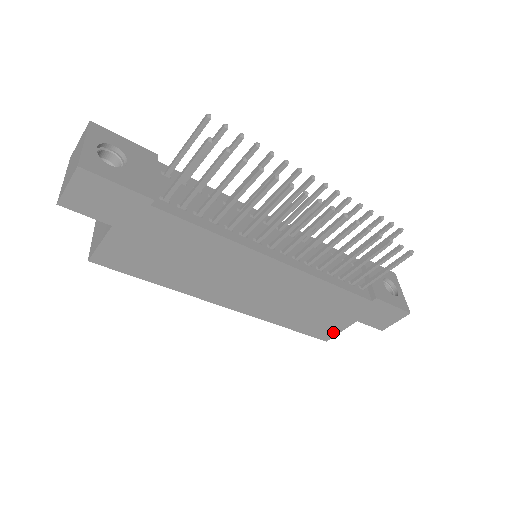
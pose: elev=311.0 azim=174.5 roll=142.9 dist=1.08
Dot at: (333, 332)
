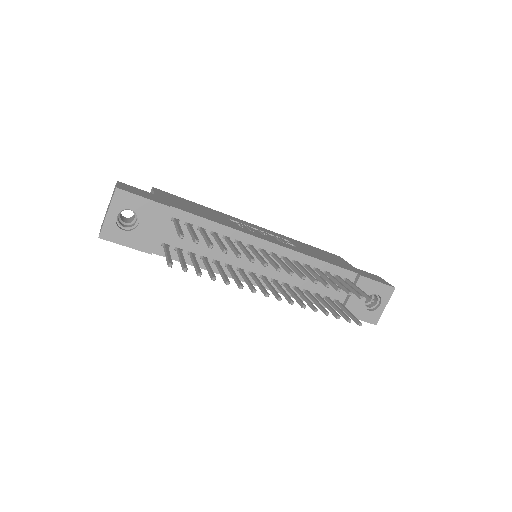
Dot at: occluded
